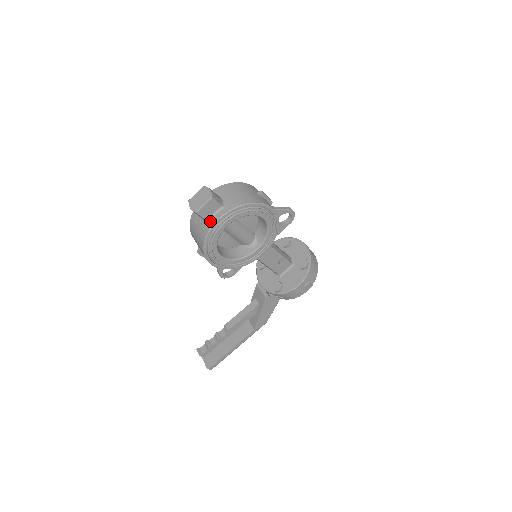
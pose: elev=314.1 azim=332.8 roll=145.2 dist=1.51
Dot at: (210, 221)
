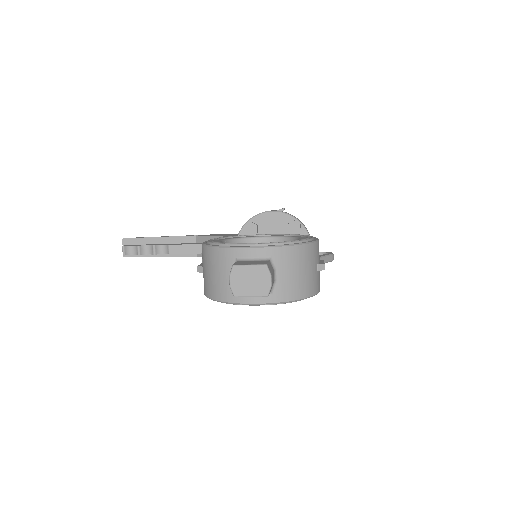
Dot at: occluded
